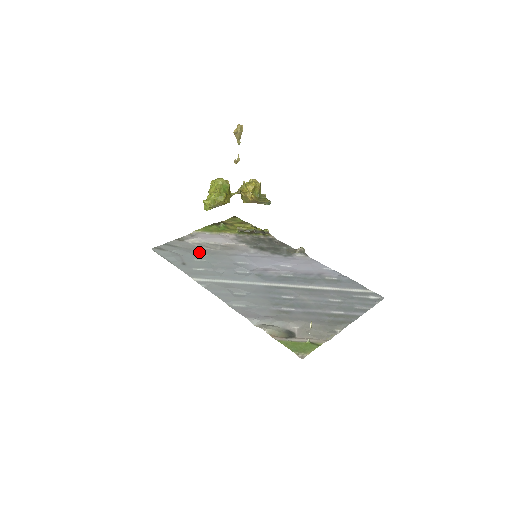
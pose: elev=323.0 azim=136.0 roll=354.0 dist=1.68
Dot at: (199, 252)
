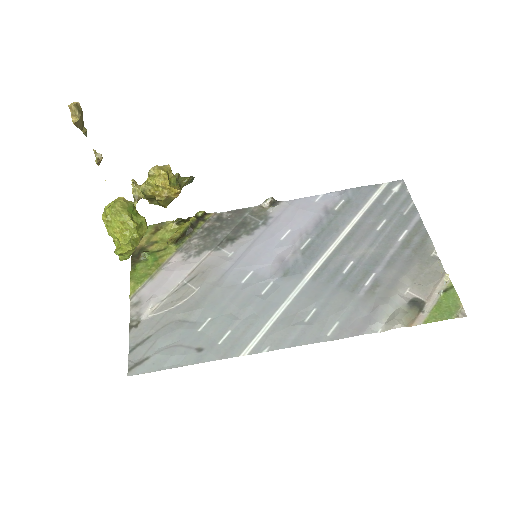
Dot at: (185, 316)
